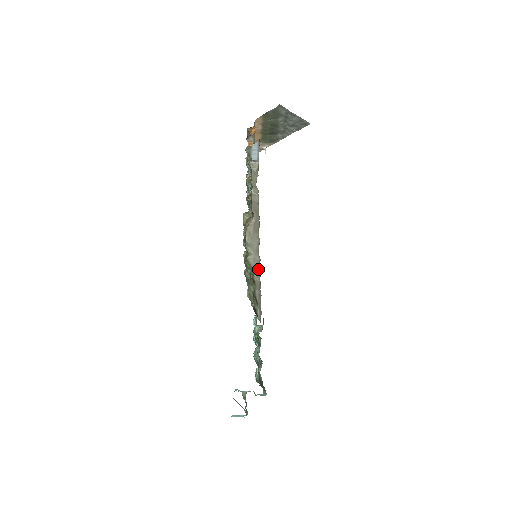
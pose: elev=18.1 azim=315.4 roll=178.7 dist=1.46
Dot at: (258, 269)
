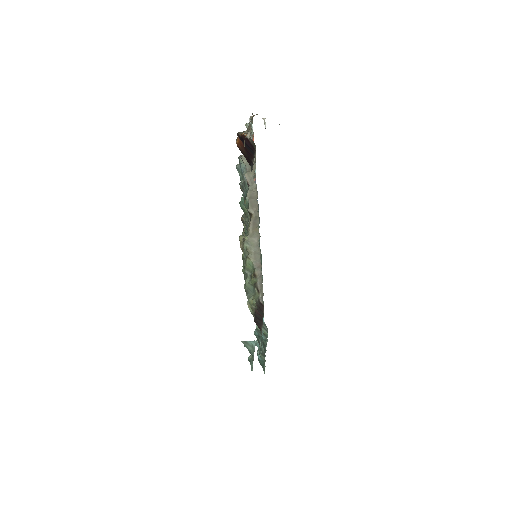
Dot at: (259, 262)
